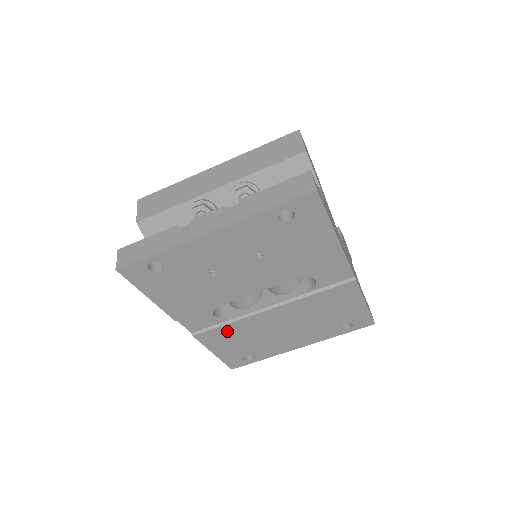
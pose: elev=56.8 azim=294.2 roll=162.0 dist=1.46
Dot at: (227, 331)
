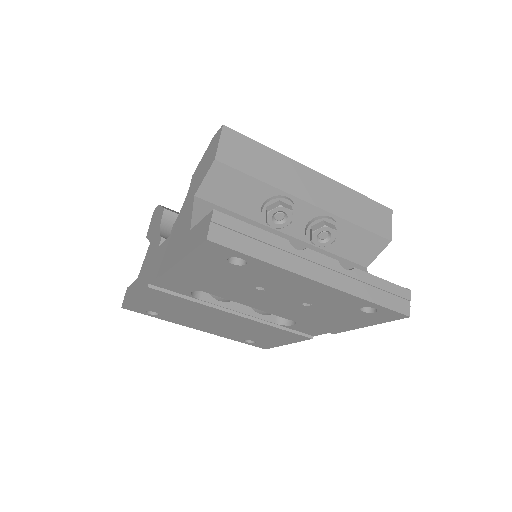
Dot at: (179, 301)
